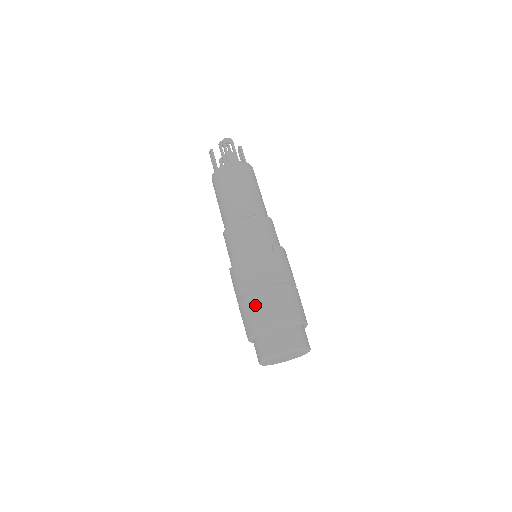
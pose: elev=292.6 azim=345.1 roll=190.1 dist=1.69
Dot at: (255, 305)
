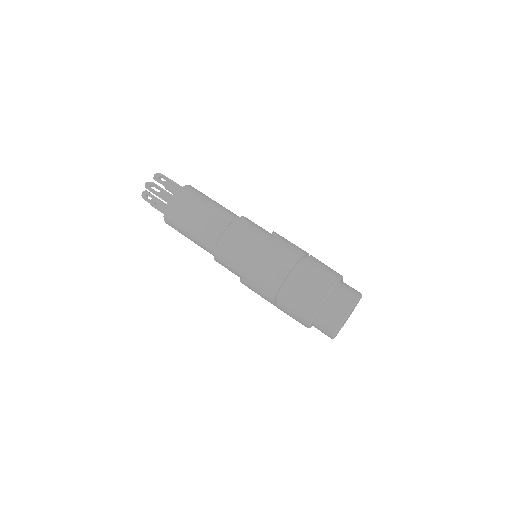
Dot at: (302, 282)
